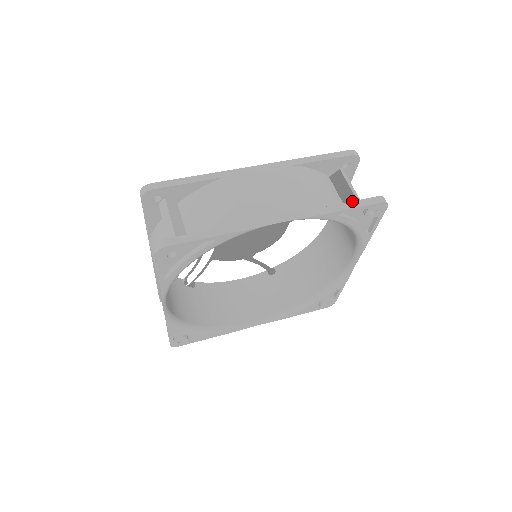
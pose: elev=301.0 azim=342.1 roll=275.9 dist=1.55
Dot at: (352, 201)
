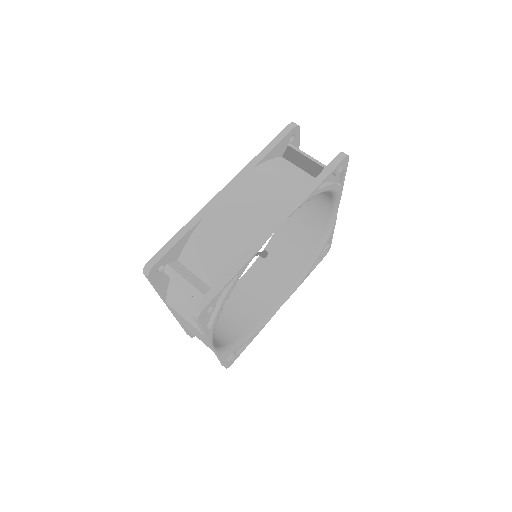
Dot at: occluded
